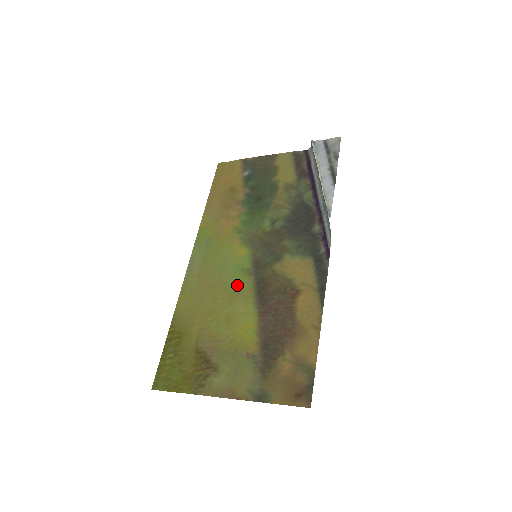
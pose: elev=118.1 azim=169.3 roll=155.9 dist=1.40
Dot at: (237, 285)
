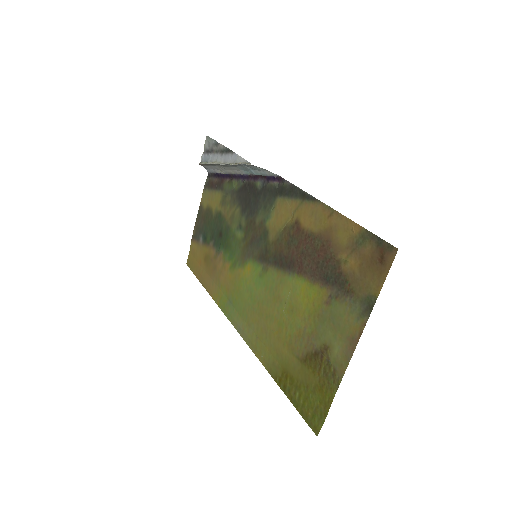
Dot at: (269, 287)
